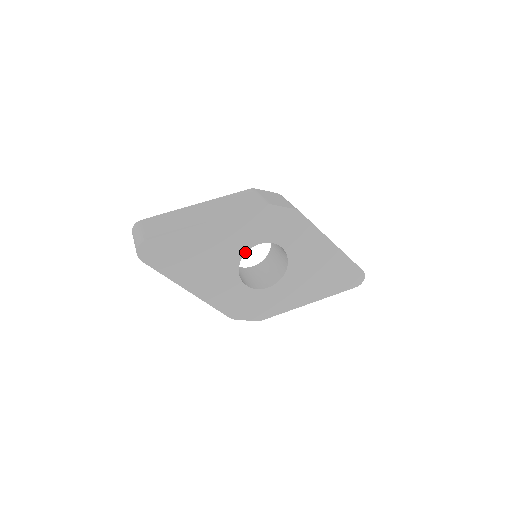
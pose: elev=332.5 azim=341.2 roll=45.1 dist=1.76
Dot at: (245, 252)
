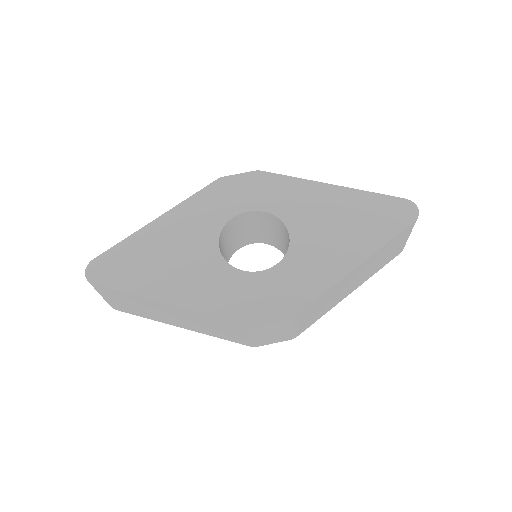
Dot at: (219, 233)
